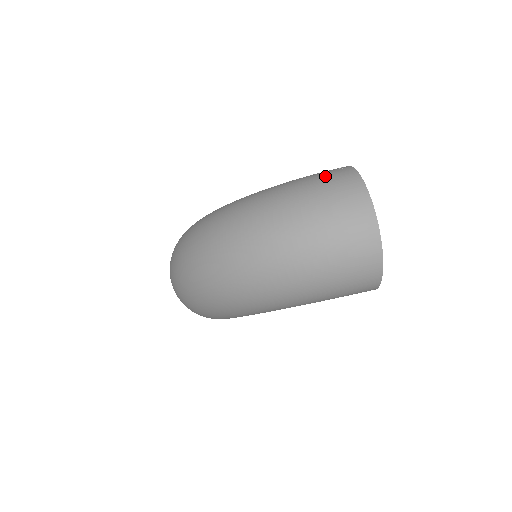
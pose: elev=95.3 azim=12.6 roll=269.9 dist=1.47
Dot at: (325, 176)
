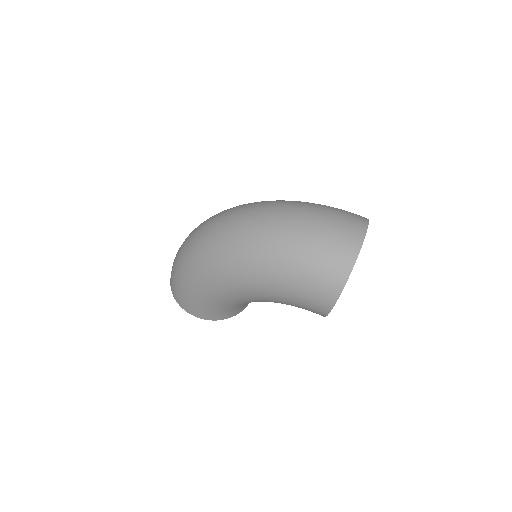
Dot at: occluded
